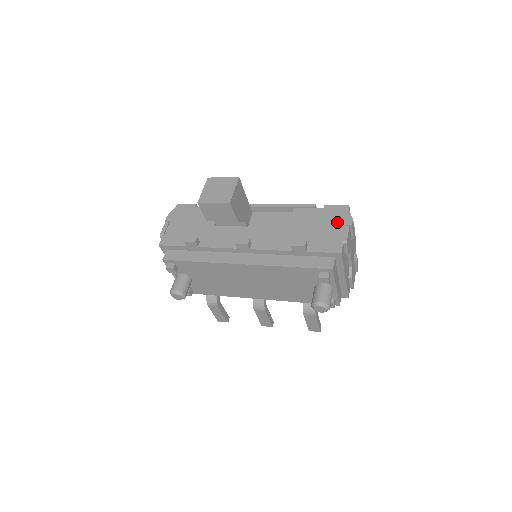
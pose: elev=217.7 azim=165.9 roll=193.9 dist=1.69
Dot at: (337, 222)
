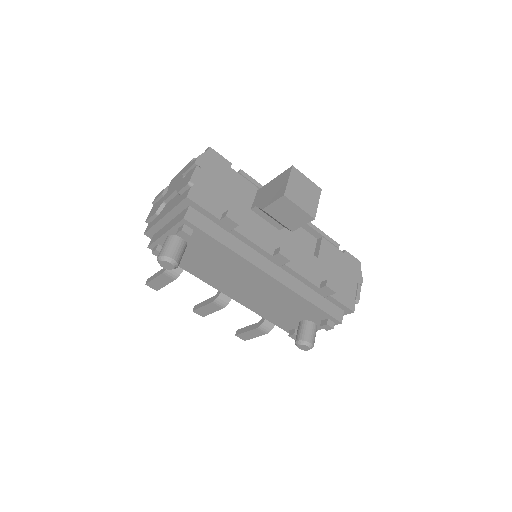
Dot at: (353, 276)
